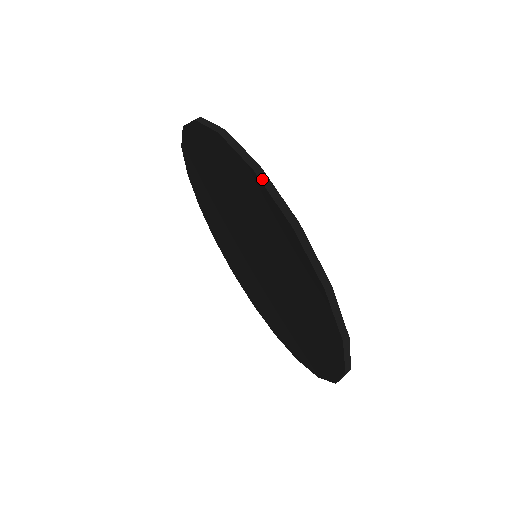
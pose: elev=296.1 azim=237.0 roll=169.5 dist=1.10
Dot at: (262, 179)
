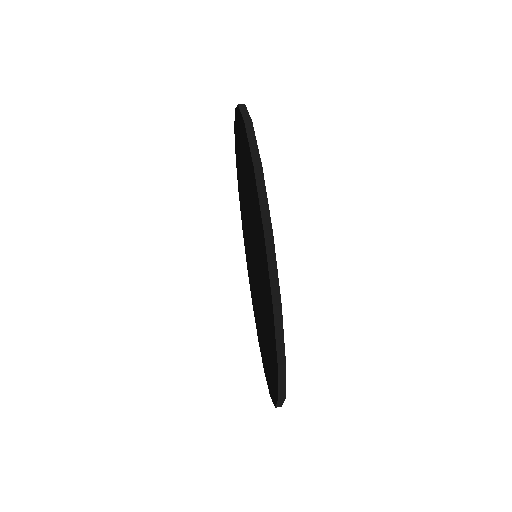
Dot at: occluded
